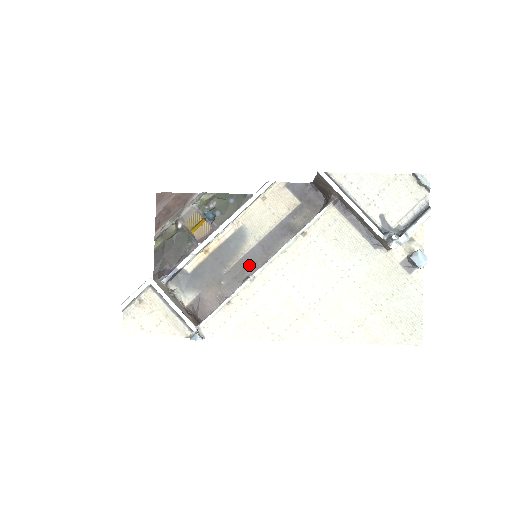
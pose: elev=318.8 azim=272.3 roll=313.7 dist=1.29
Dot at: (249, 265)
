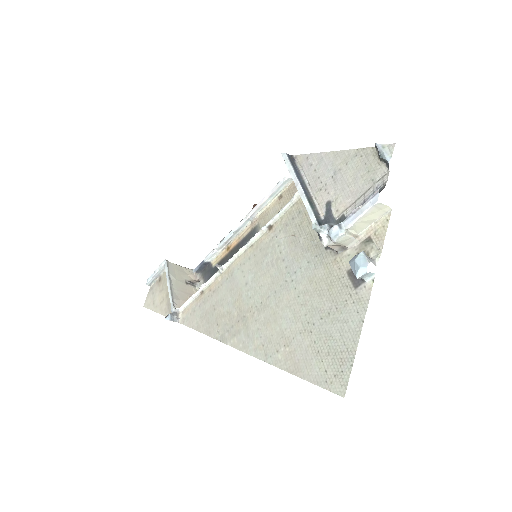
Dot at: occluded
